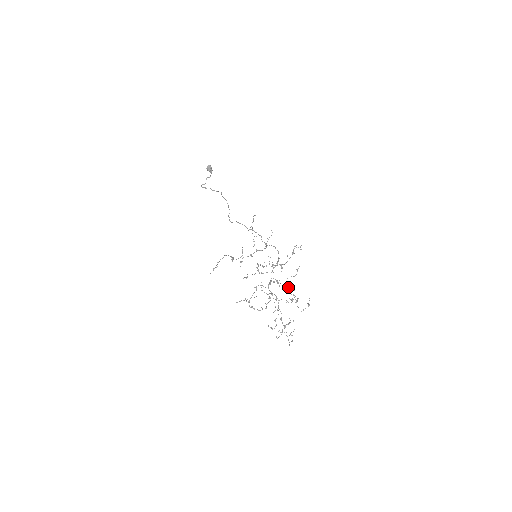
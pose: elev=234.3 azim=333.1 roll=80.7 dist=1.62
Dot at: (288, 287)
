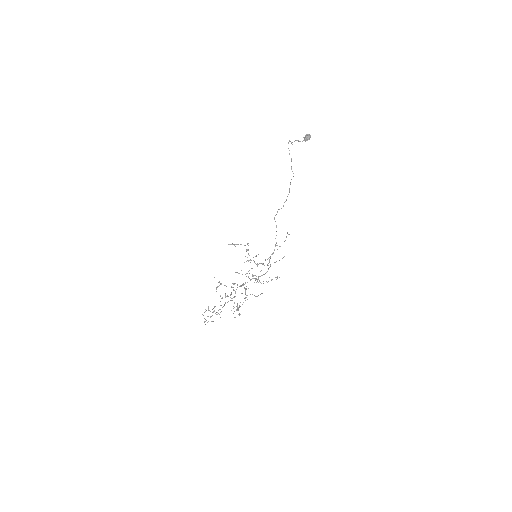
Dot at: (245, 298)
